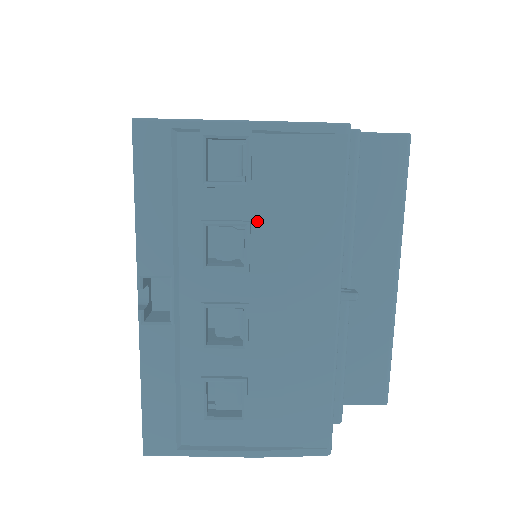
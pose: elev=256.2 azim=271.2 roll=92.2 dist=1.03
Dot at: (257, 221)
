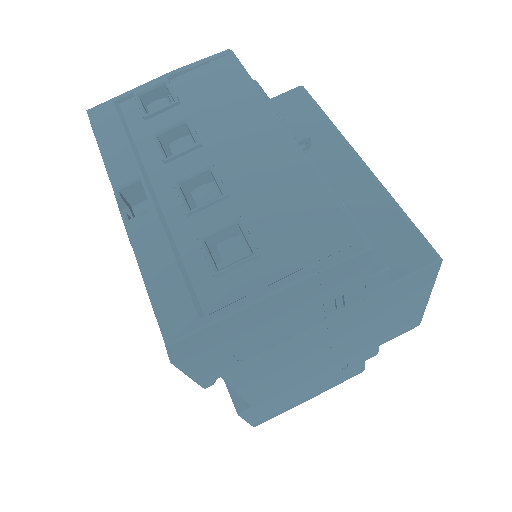
Dot at: (194, 117)
